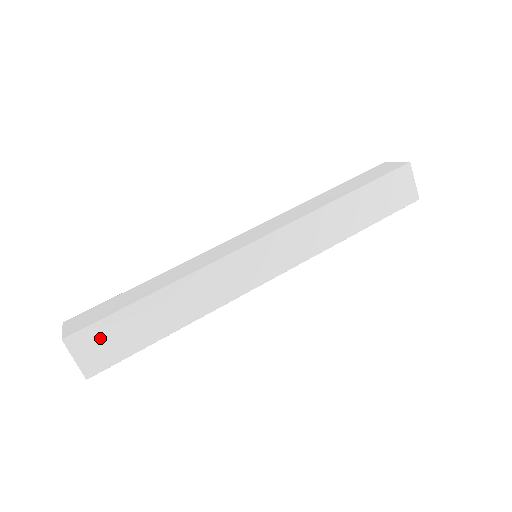
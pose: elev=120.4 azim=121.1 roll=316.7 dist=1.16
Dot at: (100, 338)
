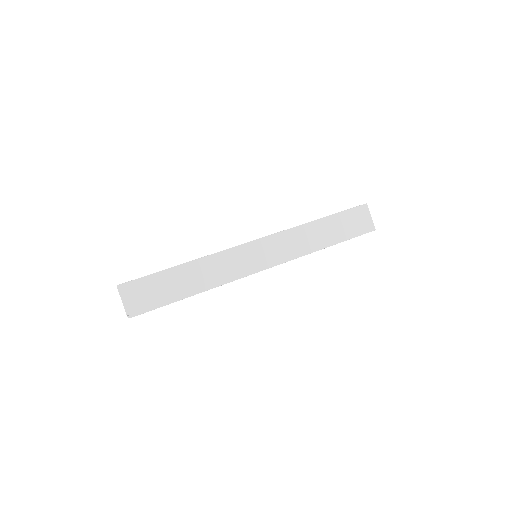
Dot at: (143, 289)
